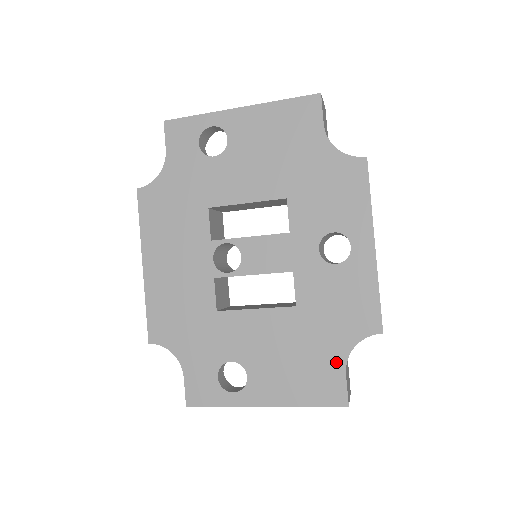
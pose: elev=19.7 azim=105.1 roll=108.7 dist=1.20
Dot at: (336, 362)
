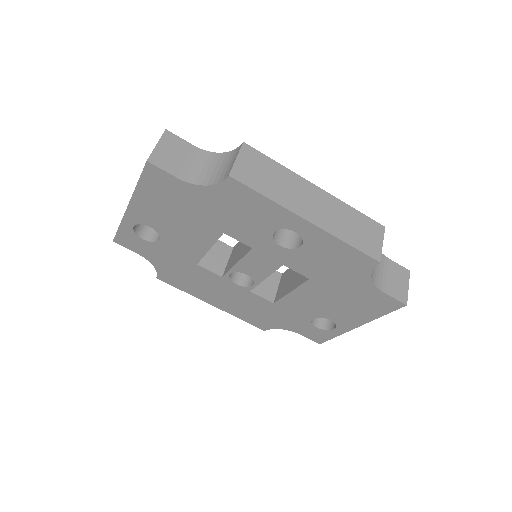
Dot at: (370, 291)
